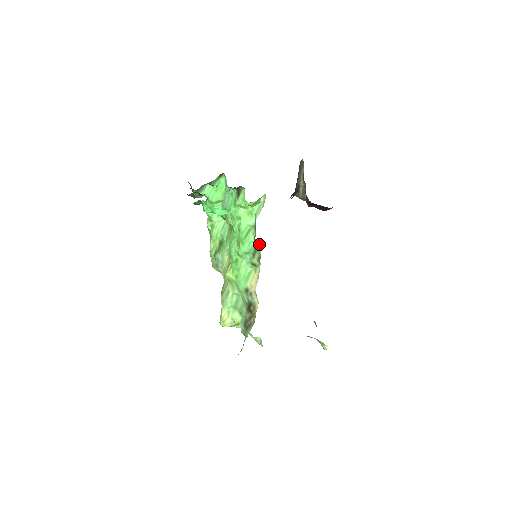
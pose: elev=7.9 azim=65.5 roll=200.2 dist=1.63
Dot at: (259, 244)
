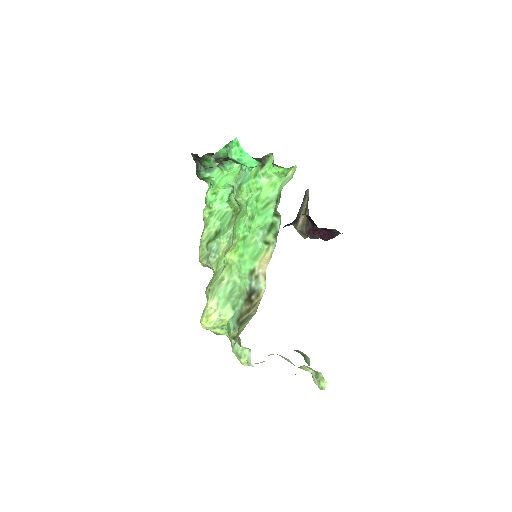
Dot at: (278, 219)
